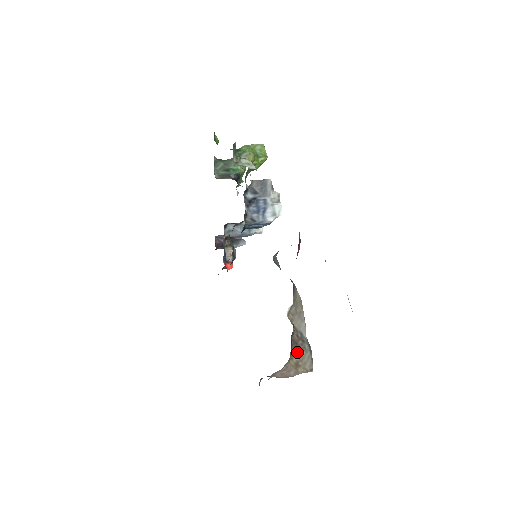
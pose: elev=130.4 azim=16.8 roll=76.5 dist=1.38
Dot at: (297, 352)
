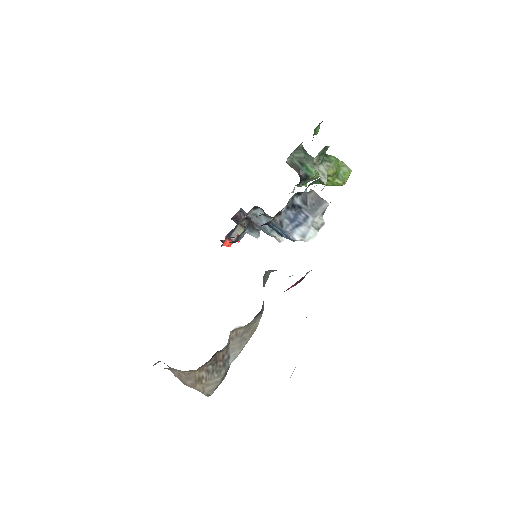
Dot at: (210, 369)
